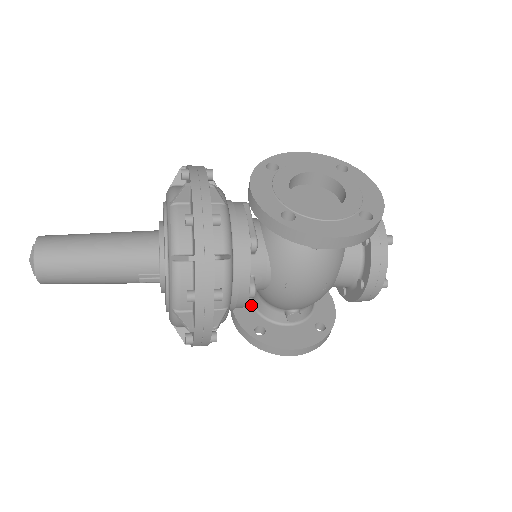
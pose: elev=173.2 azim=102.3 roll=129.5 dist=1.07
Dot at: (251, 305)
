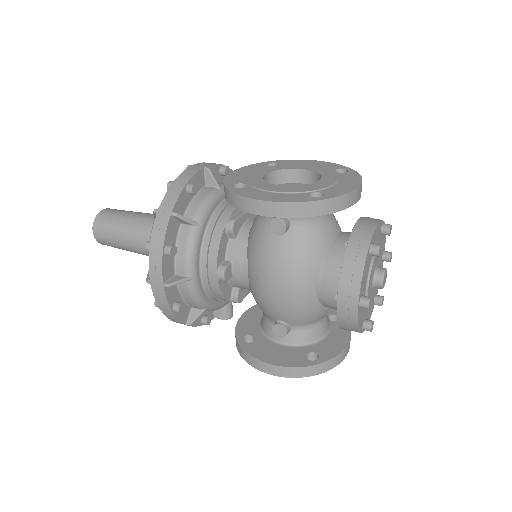
Dot at: (259, 319)
